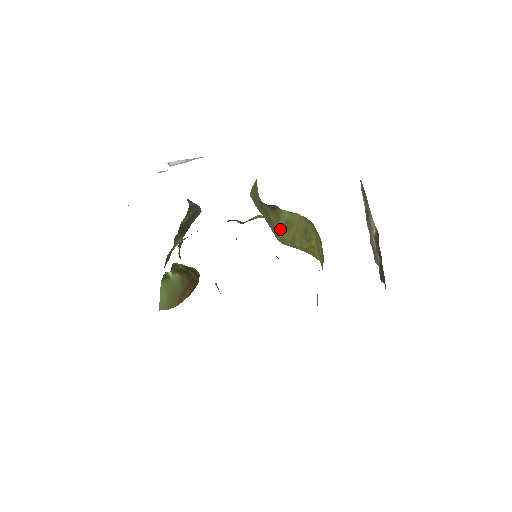
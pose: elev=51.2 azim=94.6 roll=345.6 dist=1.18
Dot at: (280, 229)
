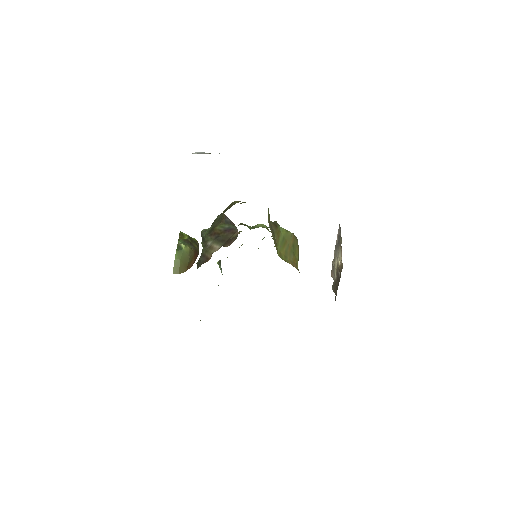
Dot at: (279, 245)
